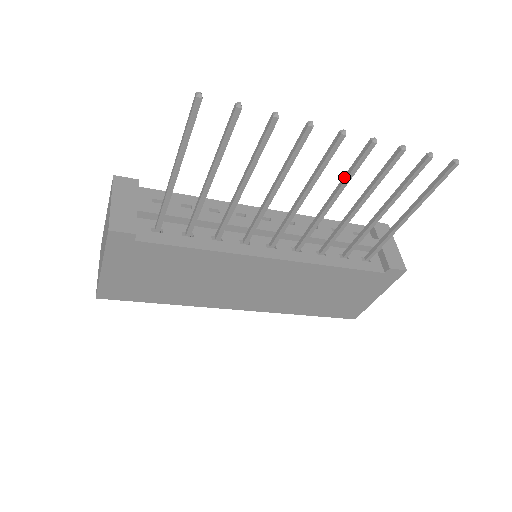
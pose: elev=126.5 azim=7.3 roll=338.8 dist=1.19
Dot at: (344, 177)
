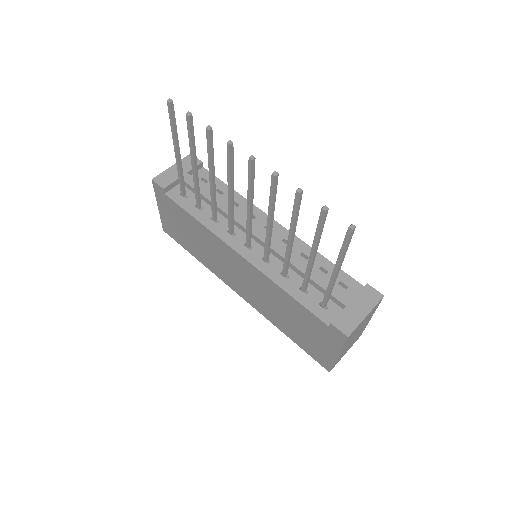
Dot at: (271, 202)
